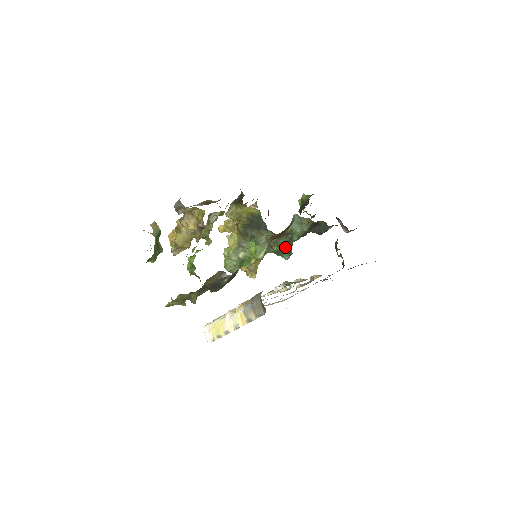
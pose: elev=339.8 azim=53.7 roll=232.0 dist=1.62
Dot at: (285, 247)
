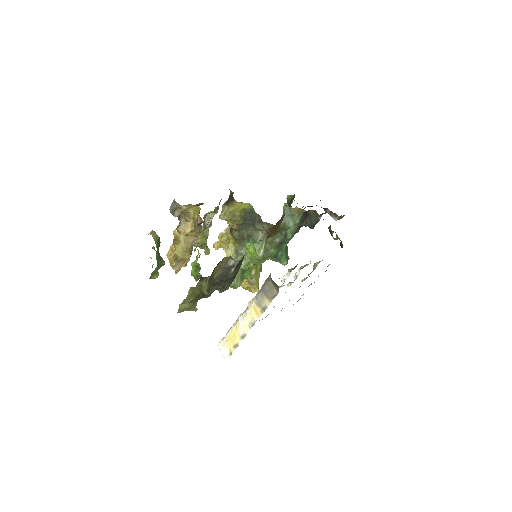
Dot at: (281, 249)
